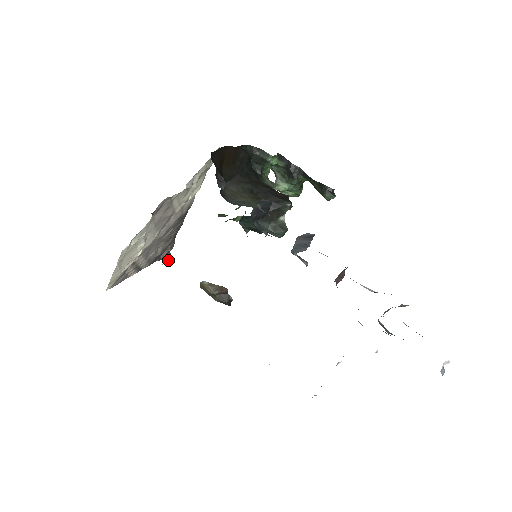
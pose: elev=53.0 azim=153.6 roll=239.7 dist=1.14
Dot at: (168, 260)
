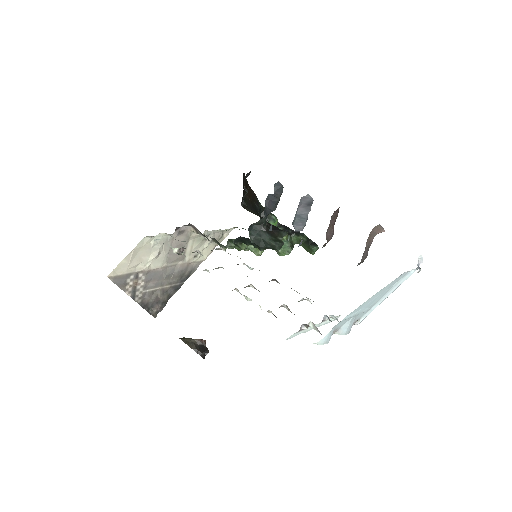
Dot at: (180, 252)
